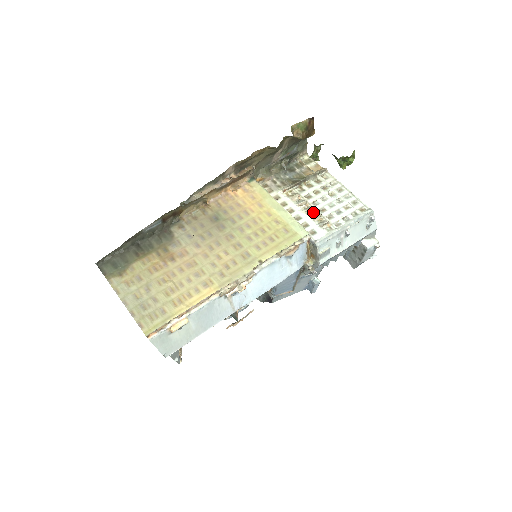
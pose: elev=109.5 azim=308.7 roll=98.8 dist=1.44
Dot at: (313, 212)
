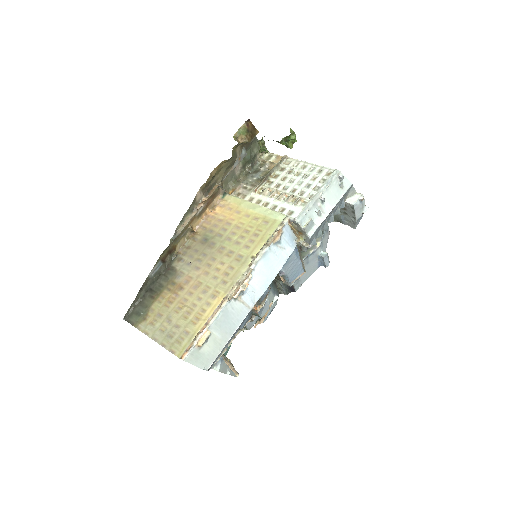
Dot at: (285, 196)
